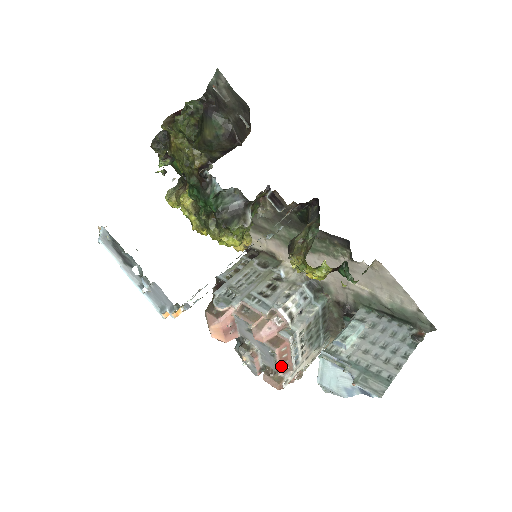
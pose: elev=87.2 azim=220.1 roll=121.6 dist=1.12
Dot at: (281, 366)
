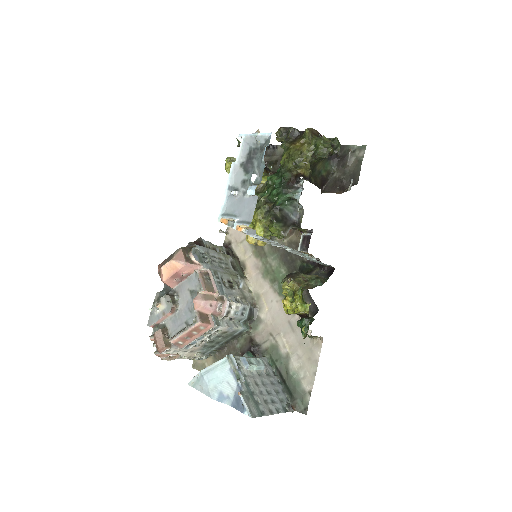
Dot at: (182, 337)
